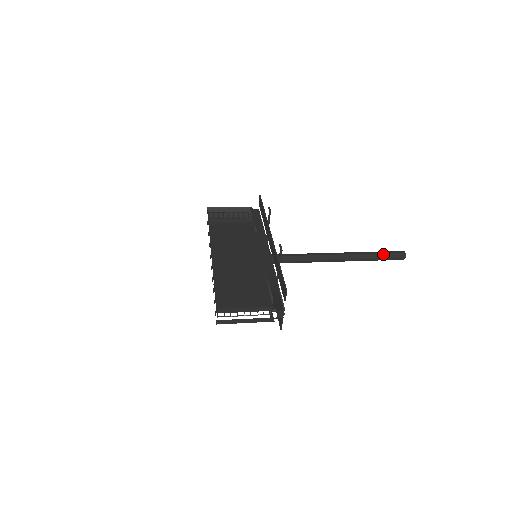
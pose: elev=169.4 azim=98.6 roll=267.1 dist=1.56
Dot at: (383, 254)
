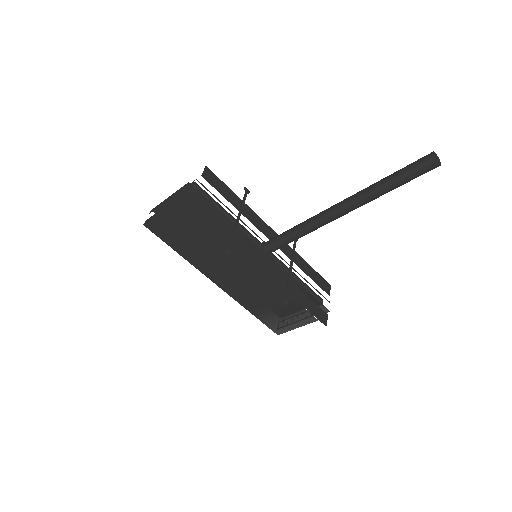
Dot at: (398, 172)
